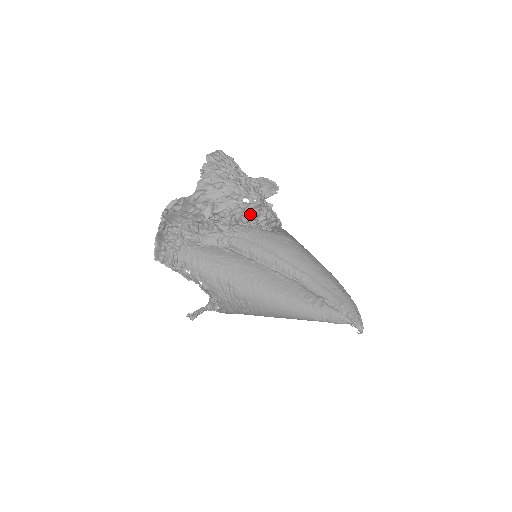
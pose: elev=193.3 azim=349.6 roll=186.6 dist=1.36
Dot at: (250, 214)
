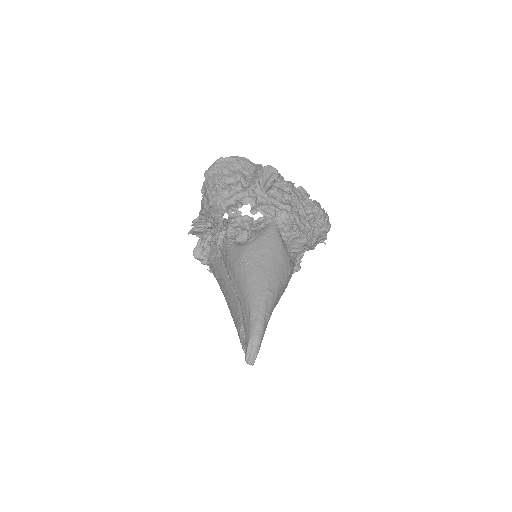
Dot at: (227, 229)
